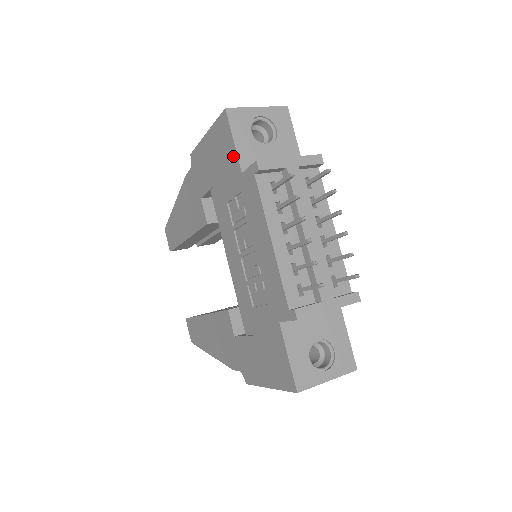
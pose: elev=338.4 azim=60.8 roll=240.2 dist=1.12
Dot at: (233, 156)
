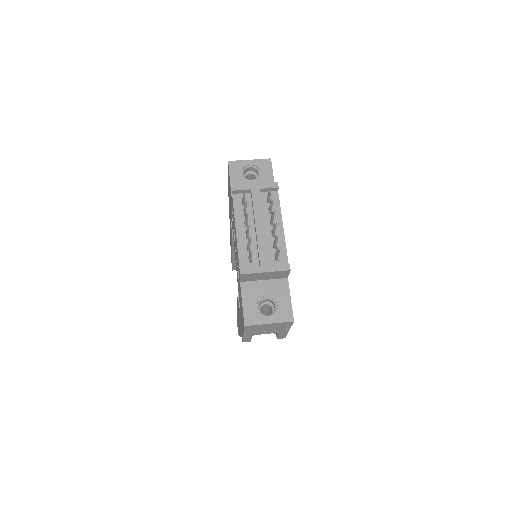
Dot at: (230, 188)
